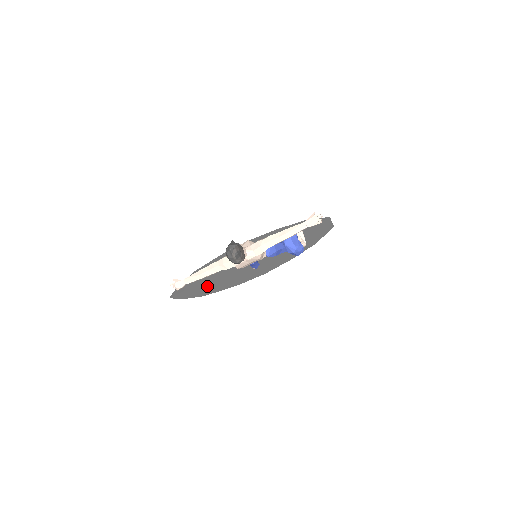
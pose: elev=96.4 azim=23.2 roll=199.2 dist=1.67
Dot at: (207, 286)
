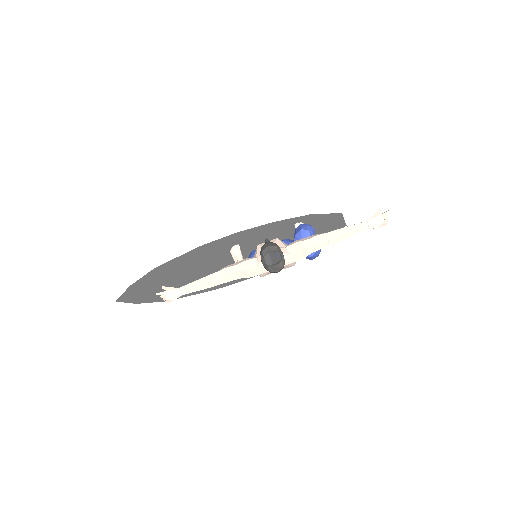
Dot at: occluded
